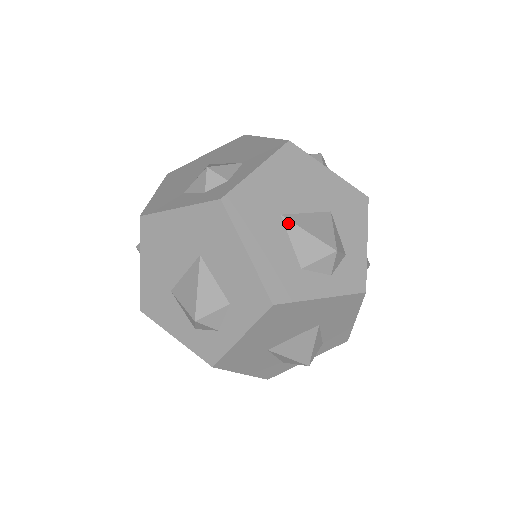
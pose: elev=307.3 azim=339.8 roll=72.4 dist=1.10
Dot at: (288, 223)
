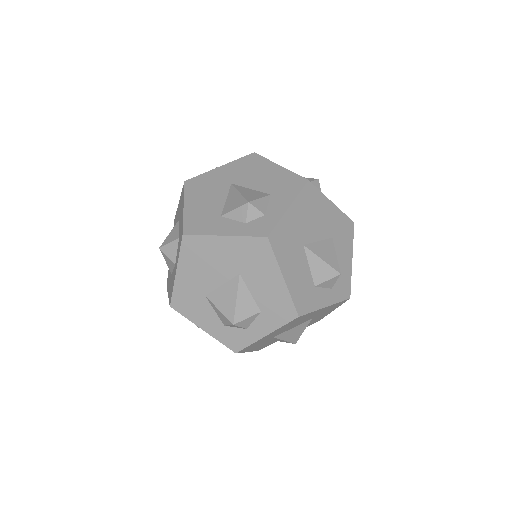
Dot at: (308, 252)
